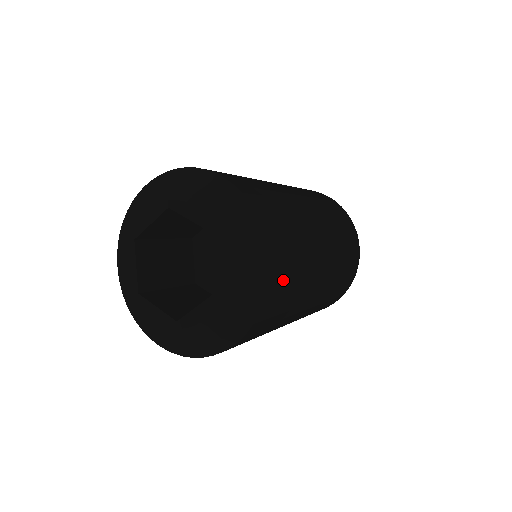
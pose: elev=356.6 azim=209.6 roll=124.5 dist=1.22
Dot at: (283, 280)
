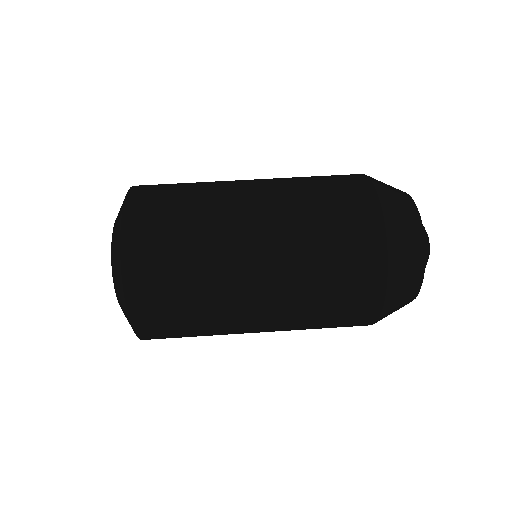
Dot at: (155, 292)
